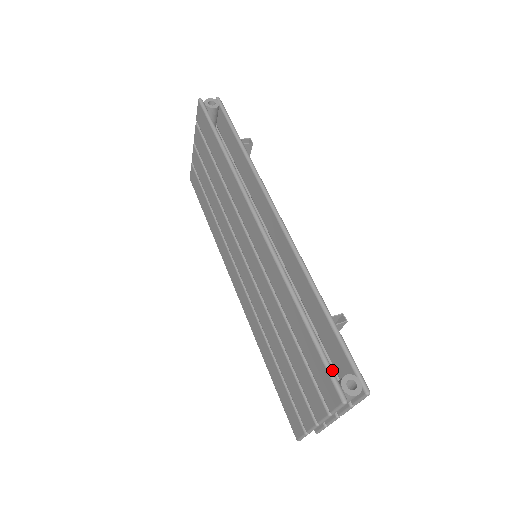
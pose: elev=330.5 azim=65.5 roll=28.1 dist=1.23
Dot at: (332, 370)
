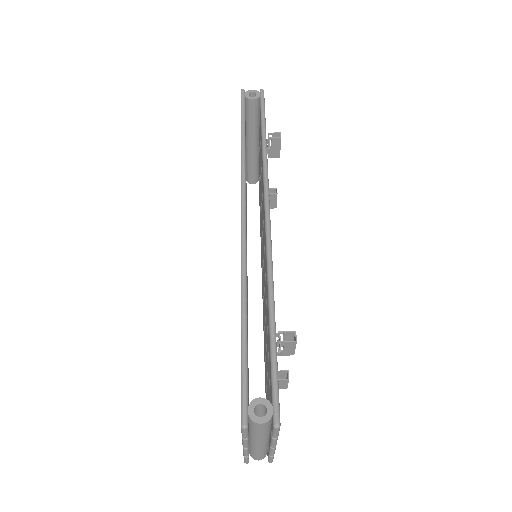
Dot at: (246, 387)
